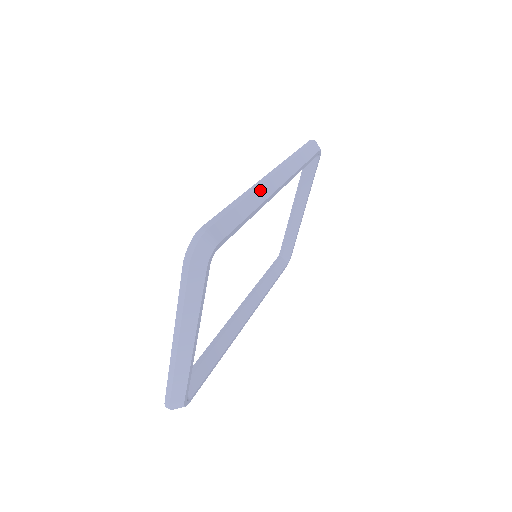
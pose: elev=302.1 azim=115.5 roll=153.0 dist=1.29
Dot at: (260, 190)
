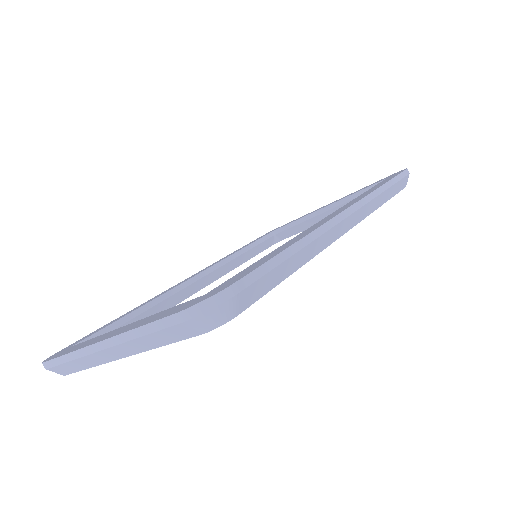
Dot at: (326, 235)
